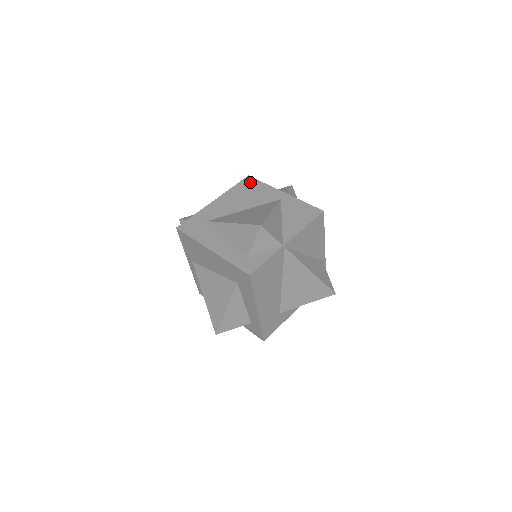
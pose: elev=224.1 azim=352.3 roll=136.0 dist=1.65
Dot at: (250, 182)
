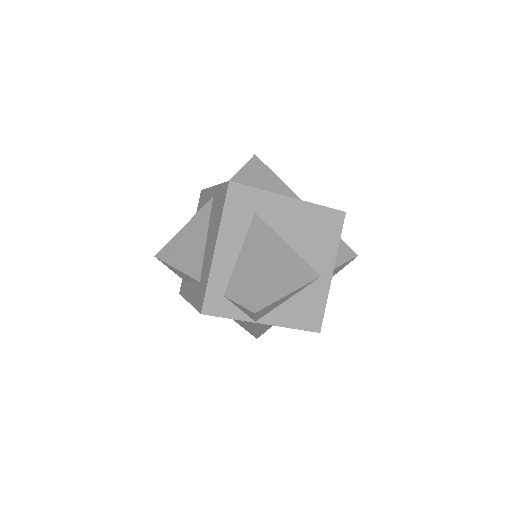
Dot at: (336, 222)
